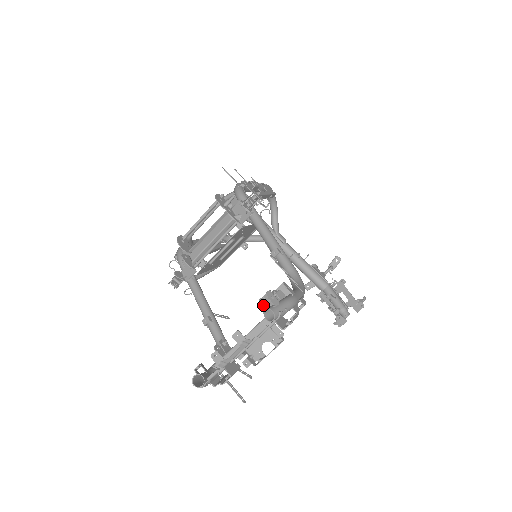
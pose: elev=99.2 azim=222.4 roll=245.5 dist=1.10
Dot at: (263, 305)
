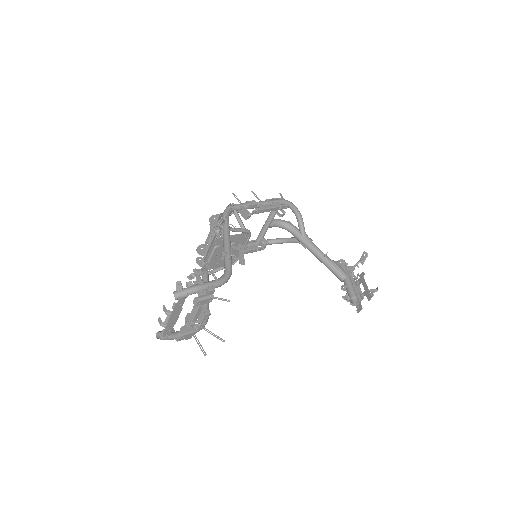
Dot at: occluded
